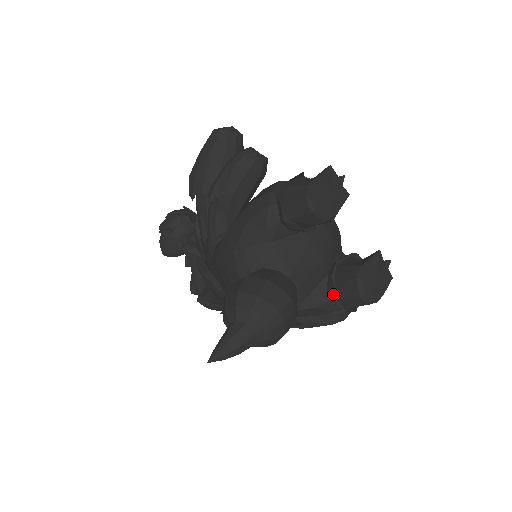
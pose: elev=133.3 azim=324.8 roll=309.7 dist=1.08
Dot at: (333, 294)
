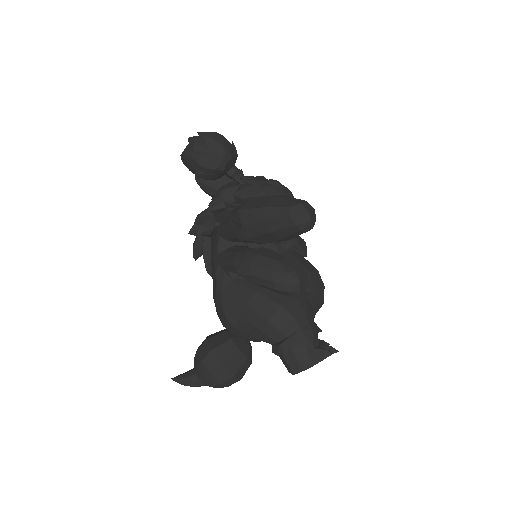
Dot at: occluded
